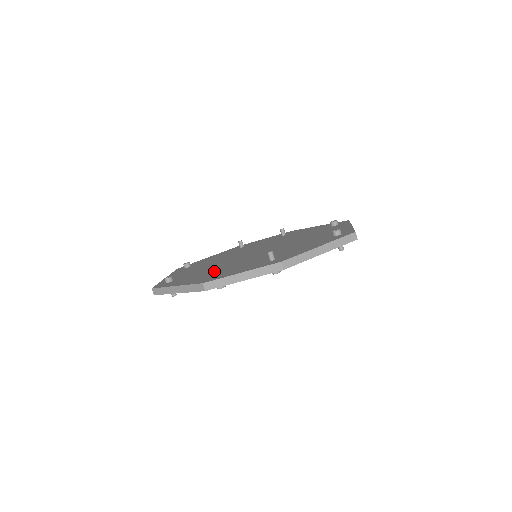
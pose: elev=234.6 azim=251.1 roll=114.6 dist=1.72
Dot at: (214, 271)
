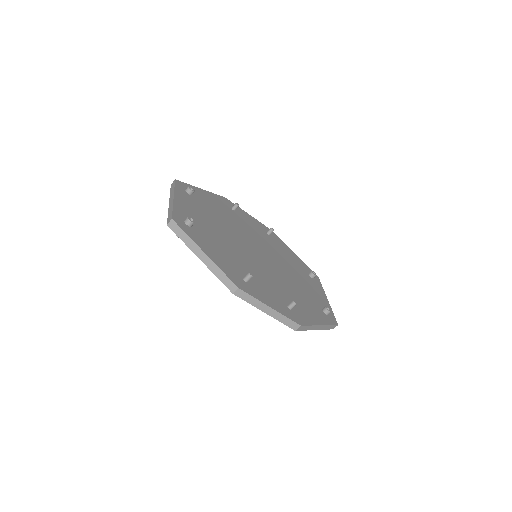
Dot at: (248, 277)
